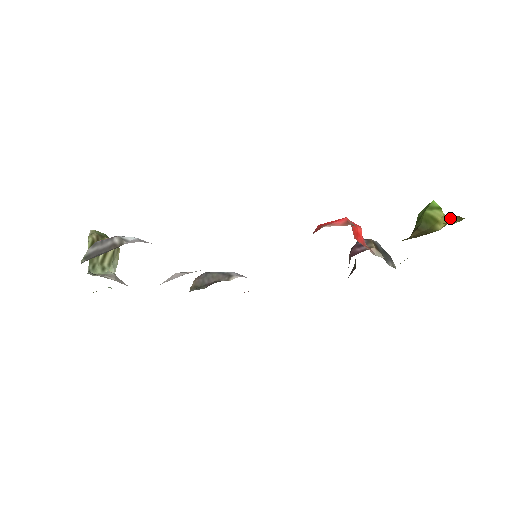
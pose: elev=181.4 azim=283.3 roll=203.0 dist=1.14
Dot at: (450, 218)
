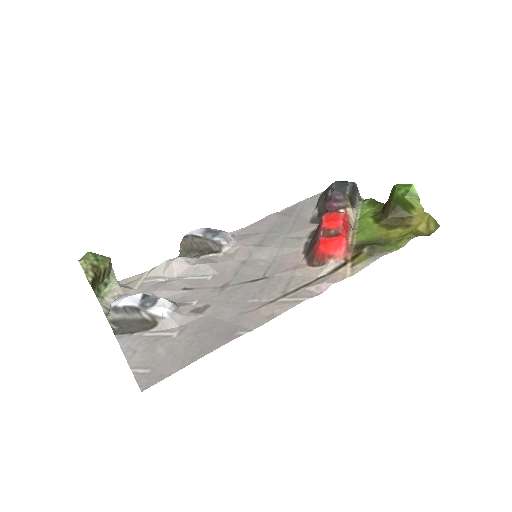
Dot at: (426, 213)
